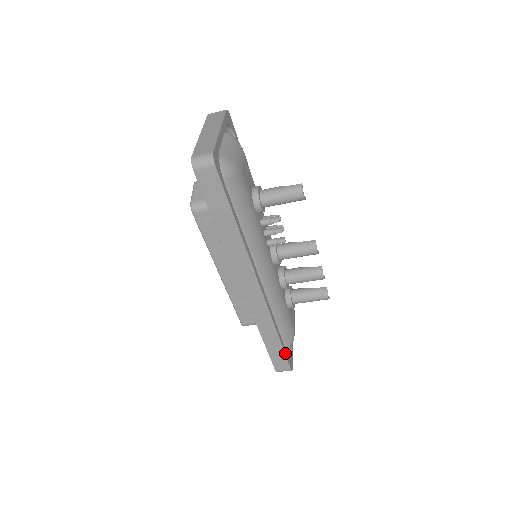
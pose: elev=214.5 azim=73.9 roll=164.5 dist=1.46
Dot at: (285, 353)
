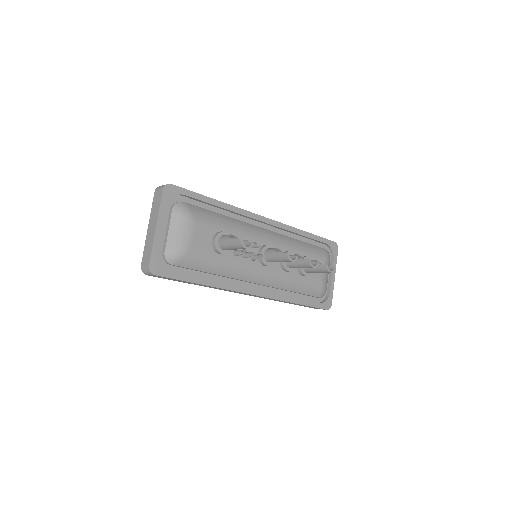
Dot at: (313, 306)
